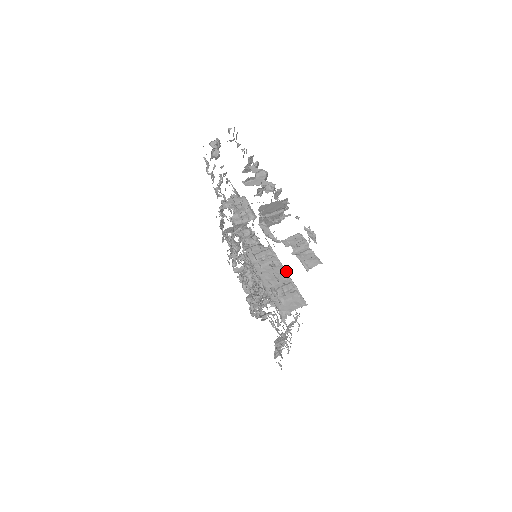
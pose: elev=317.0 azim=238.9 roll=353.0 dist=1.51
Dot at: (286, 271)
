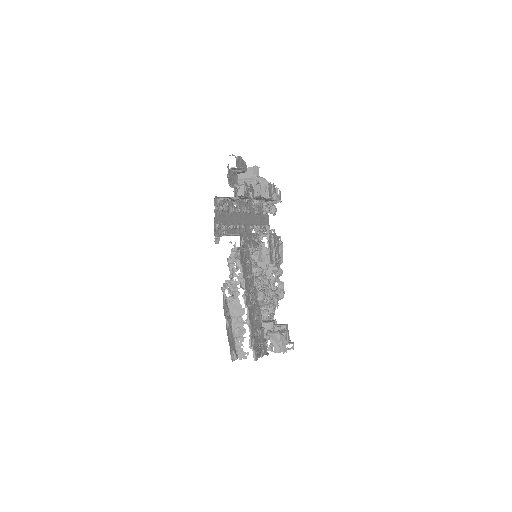
Dot at: (250, 233)
